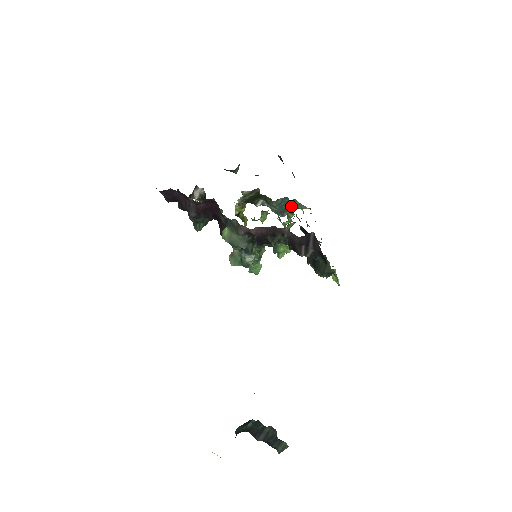
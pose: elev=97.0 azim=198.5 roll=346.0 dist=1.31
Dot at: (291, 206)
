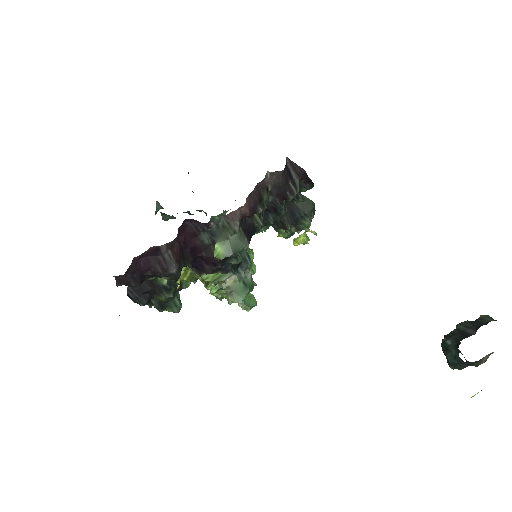
Dot at: occluded
